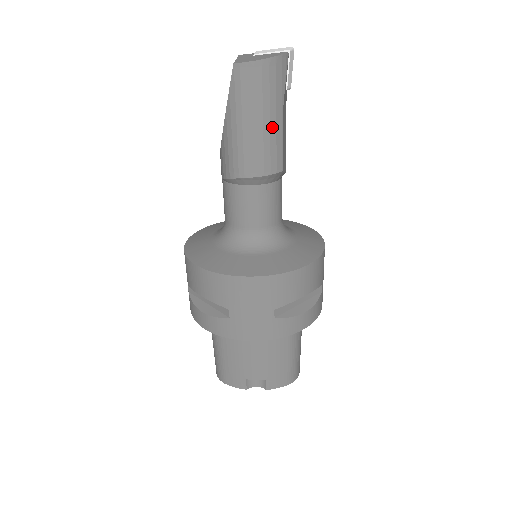
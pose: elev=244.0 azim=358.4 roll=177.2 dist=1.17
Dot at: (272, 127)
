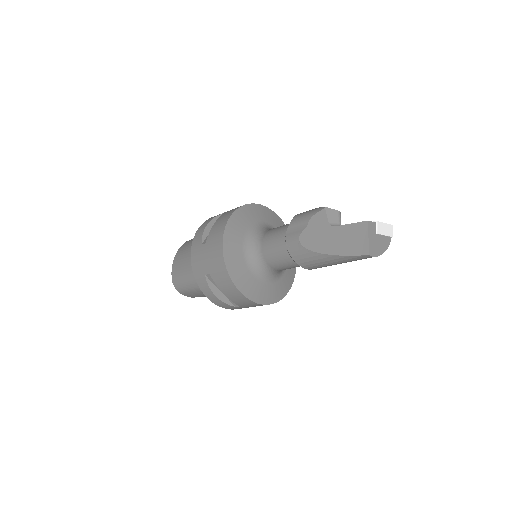
Dot at: occluded
